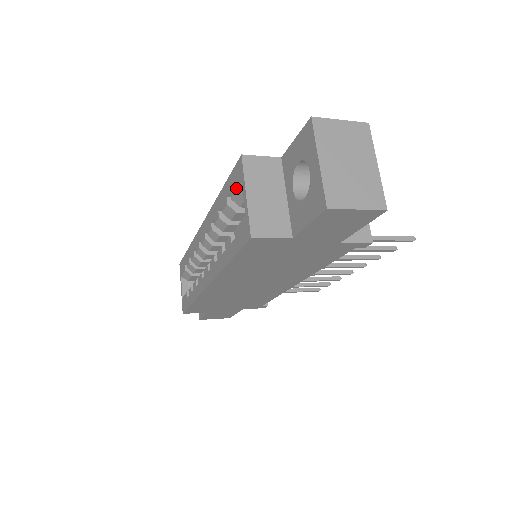
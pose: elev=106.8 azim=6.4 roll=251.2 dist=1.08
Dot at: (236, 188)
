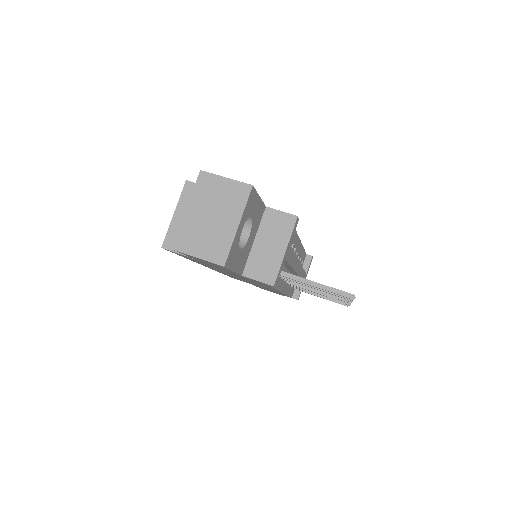
Dot at: occluded
